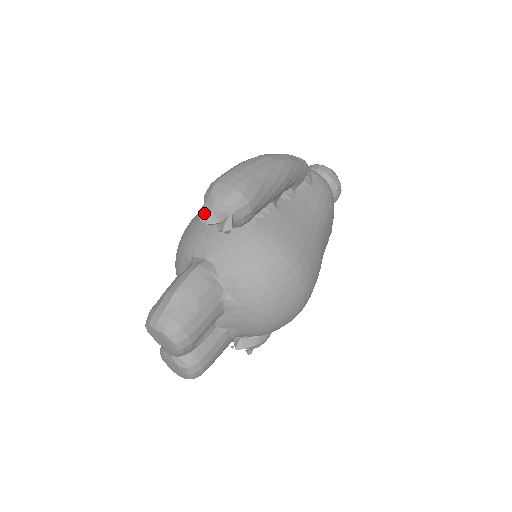
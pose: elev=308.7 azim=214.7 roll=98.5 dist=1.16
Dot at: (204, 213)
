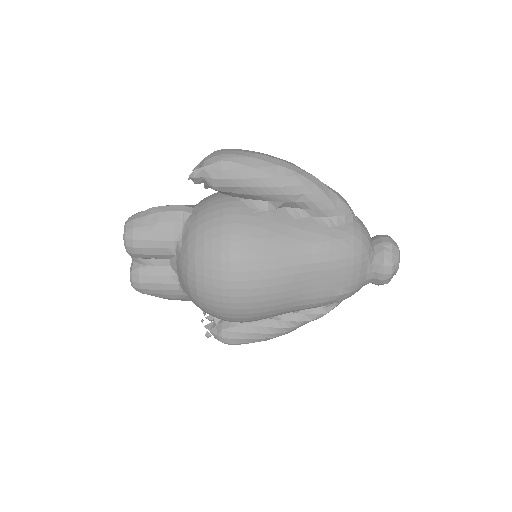
Dot at: (199, 163)
